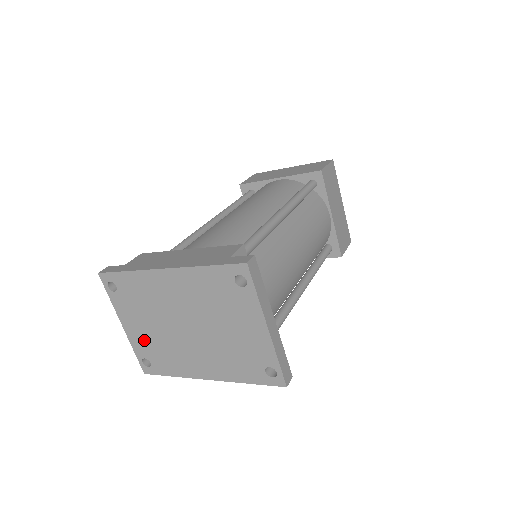
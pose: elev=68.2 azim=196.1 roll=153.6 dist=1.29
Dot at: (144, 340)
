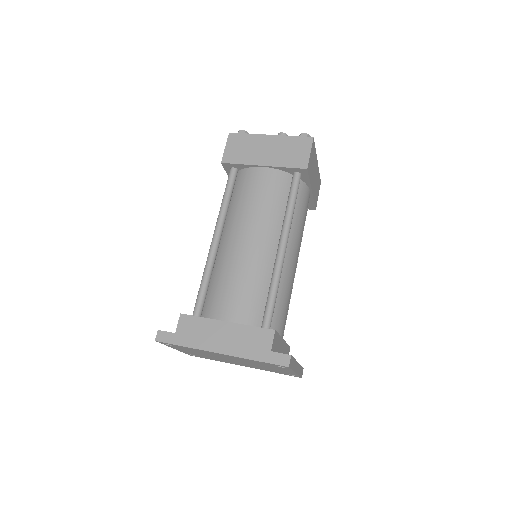
Dot at: occluded
